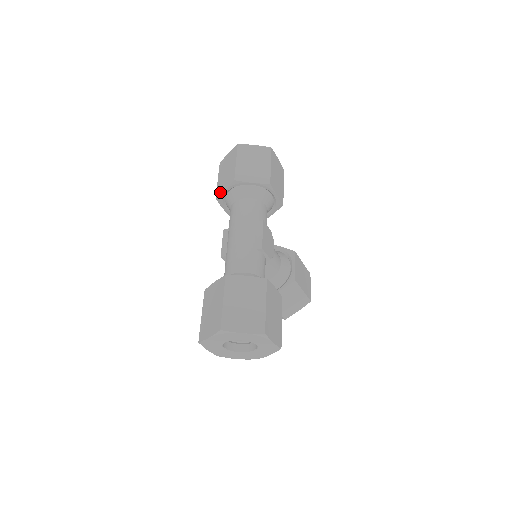
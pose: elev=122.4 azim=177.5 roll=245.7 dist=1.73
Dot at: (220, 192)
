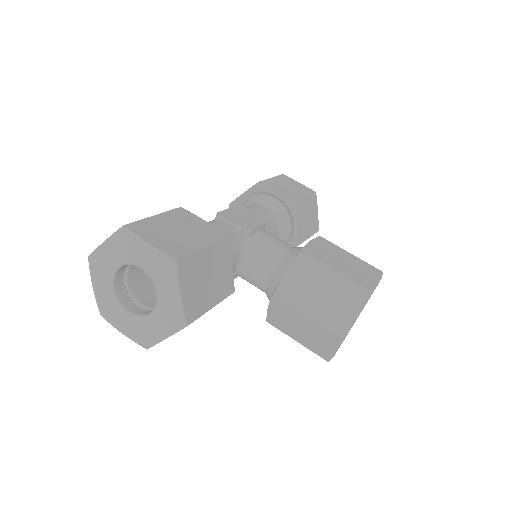
Dot at: occluded
